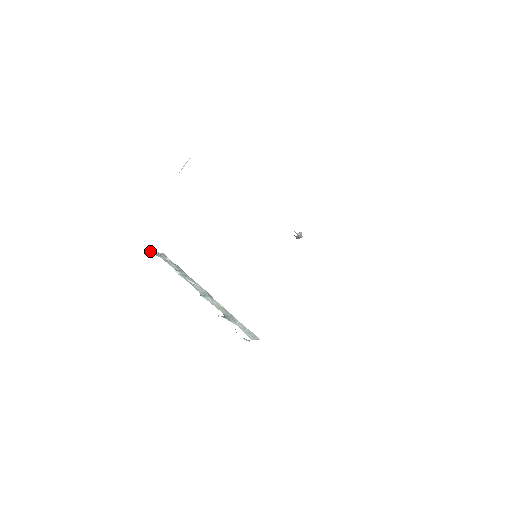
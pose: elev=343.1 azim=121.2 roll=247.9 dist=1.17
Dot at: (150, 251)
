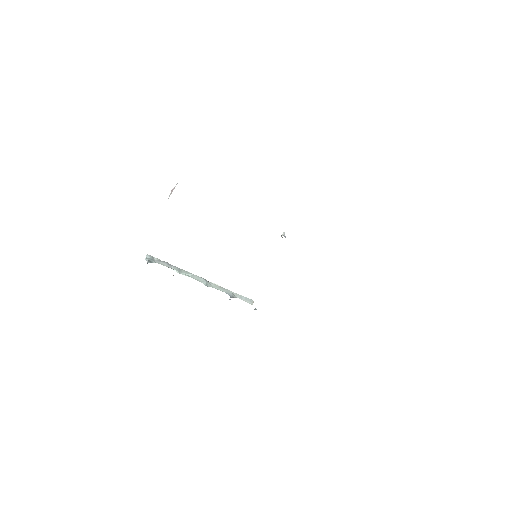
Dot at: (148, 262)
